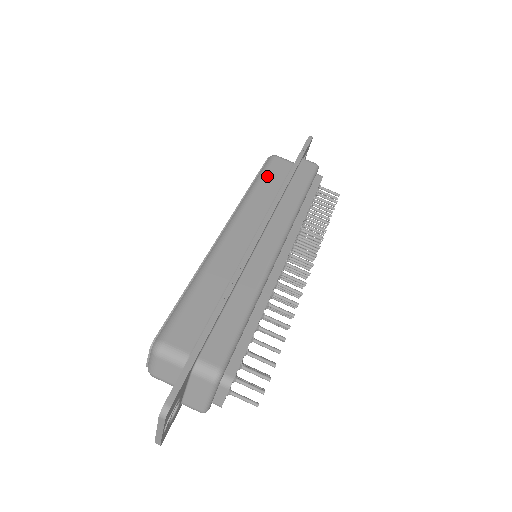
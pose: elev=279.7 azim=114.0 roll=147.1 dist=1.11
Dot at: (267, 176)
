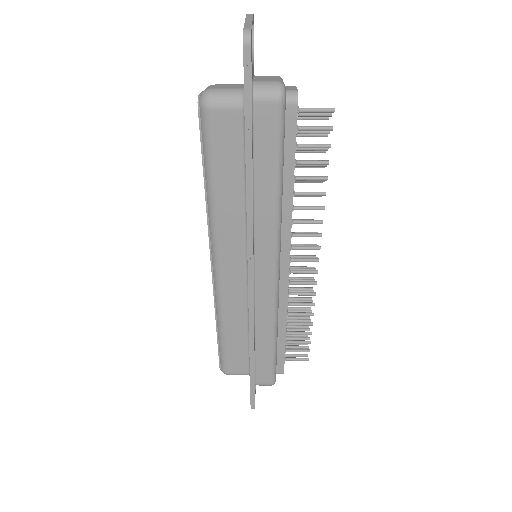
Dot at: occluded
